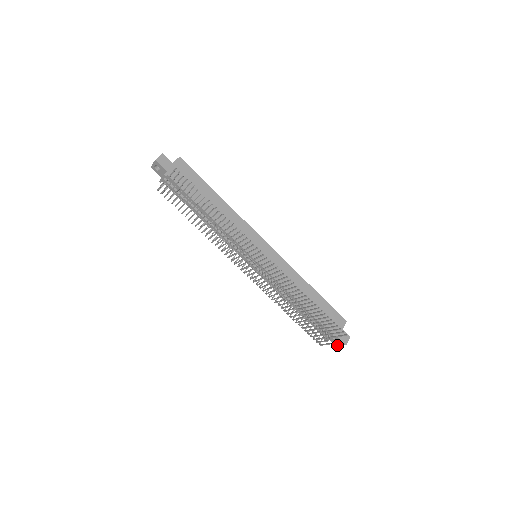
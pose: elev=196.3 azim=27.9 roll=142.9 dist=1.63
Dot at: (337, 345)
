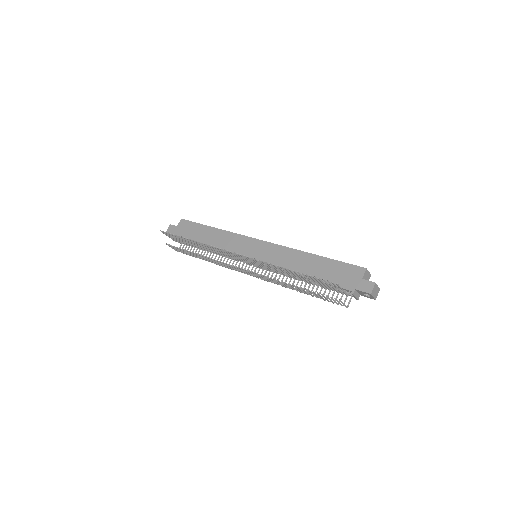
Dot at: (373, 298)
